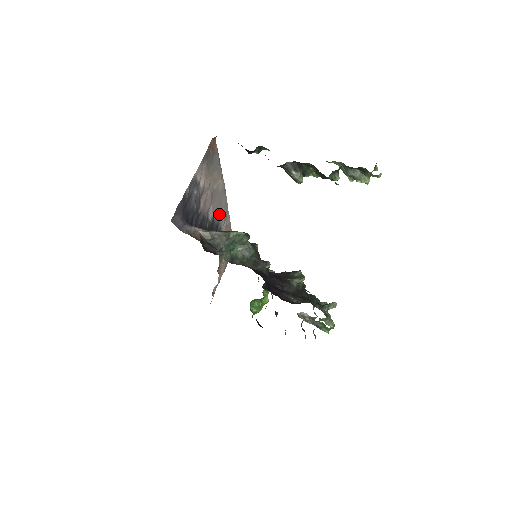
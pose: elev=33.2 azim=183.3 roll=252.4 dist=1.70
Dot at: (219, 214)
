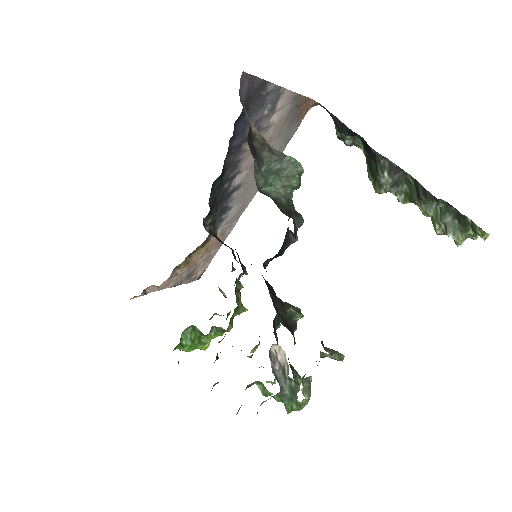
Dot at: (237, 200)
